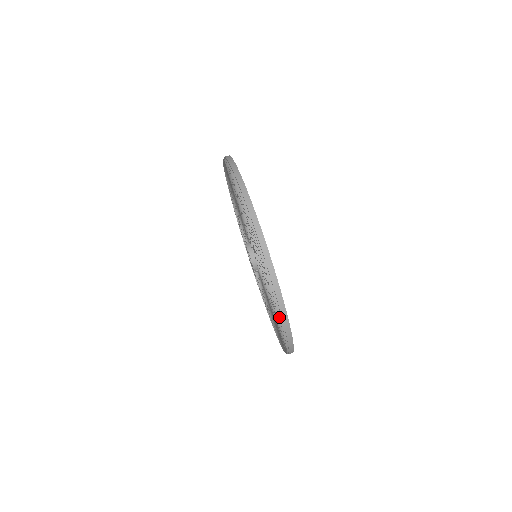
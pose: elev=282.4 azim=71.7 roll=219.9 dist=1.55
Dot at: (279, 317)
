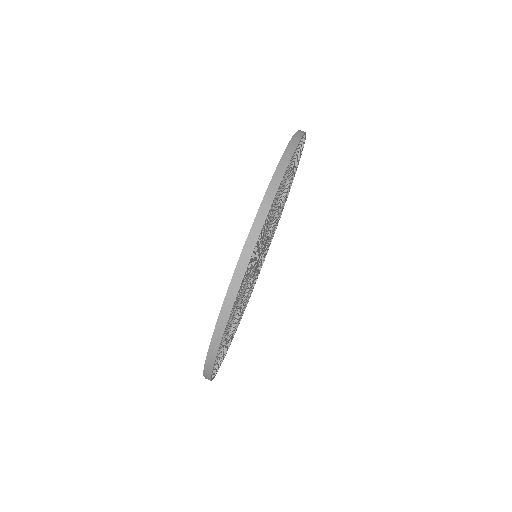
Dot at: (241, 254)
